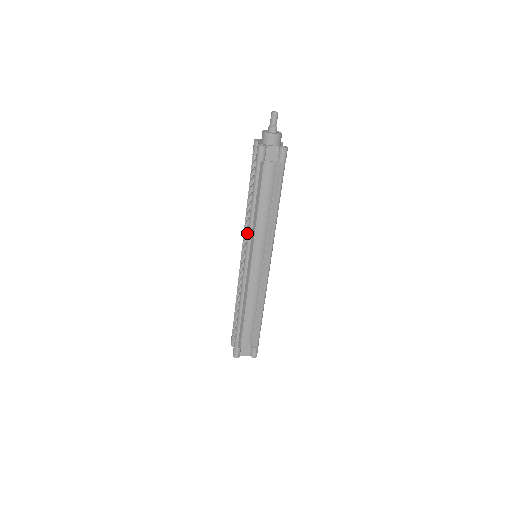
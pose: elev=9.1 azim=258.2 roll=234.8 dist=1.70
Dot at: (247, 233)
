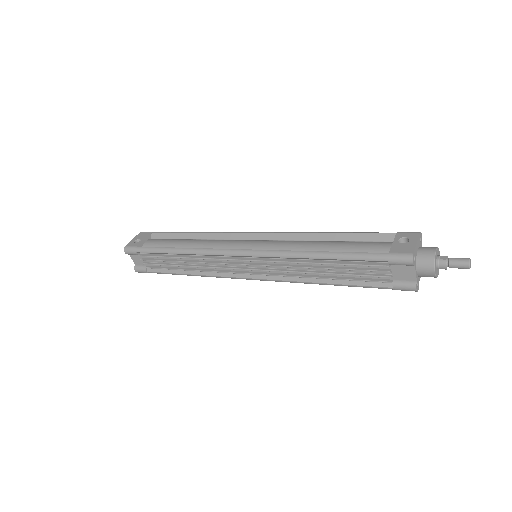
Dot at: (285, 276)
